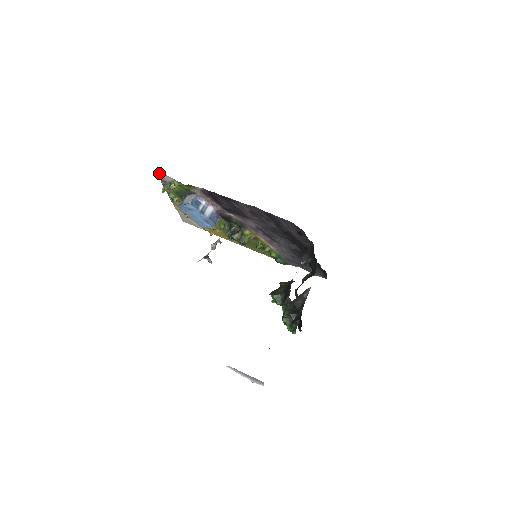
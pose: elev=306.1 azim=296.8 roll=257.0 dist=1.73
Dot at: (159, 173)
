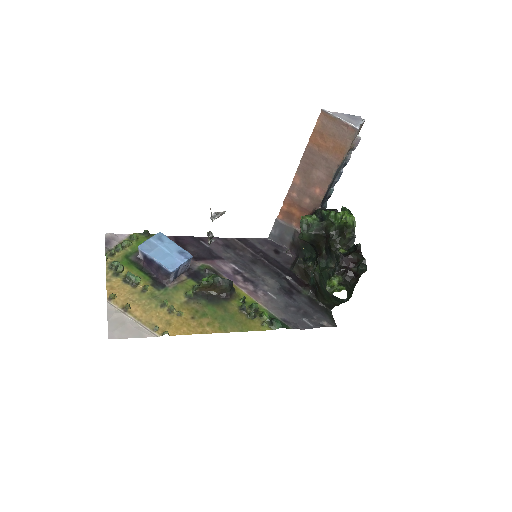
Dot at: (109, 233)
